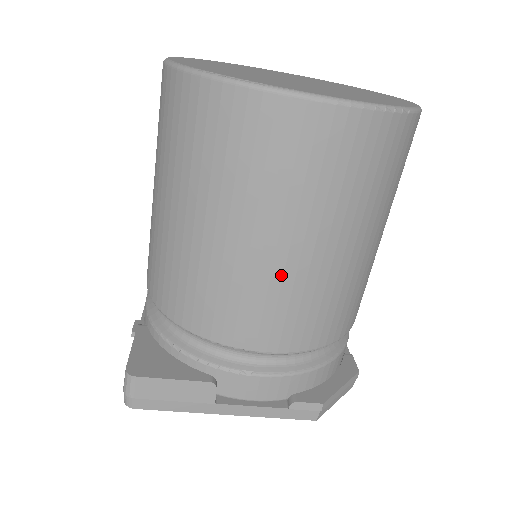
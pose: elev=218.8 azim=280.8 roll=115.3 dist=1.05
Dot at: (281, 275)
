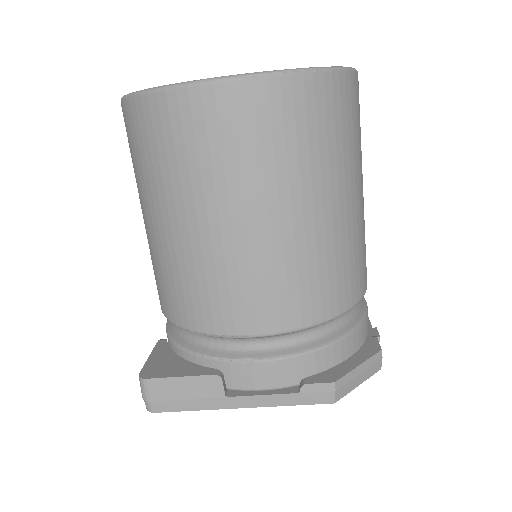
Dot at: (245, 252)
